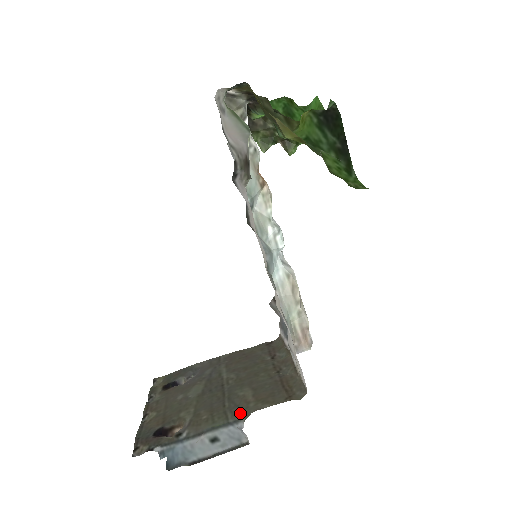
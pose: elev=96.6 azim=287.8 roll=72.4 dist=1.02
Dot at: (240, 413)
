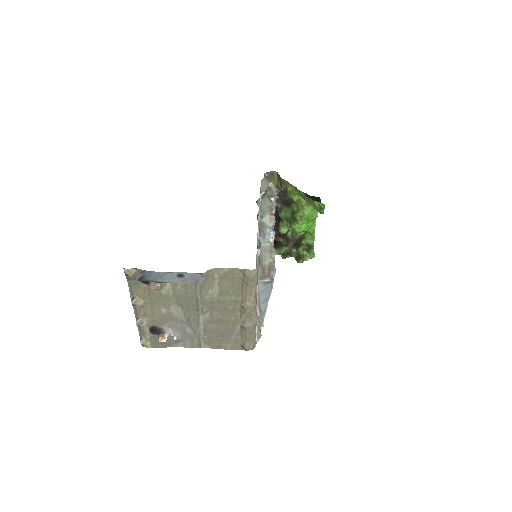
Dot at: (206, 275)
